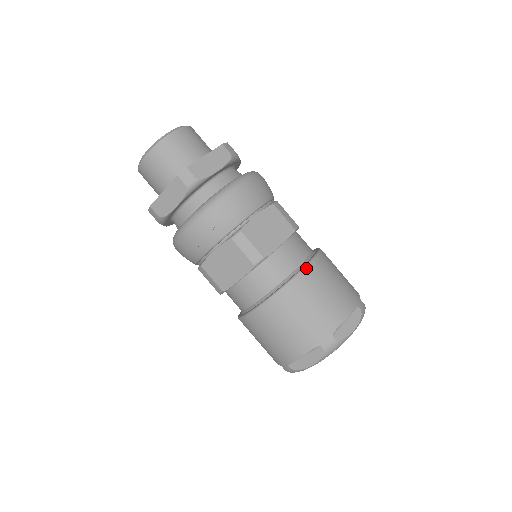
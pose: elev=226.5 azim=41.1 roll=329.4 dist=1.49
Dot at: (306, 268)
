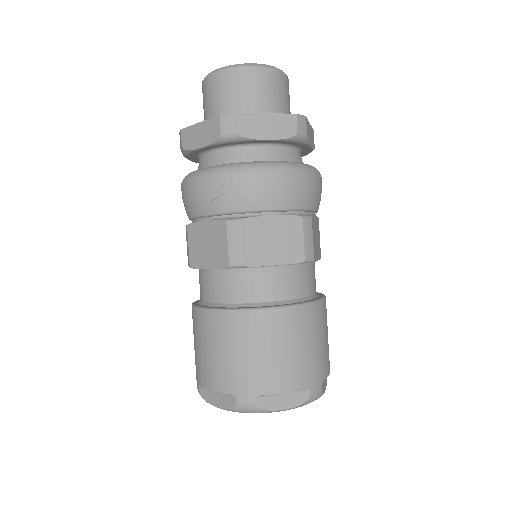
Dot at: (282, 309)
